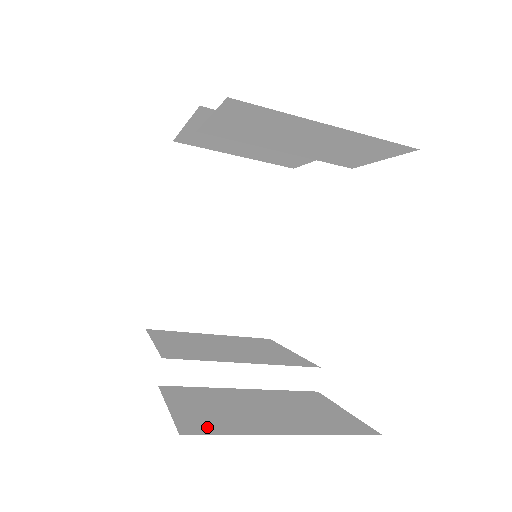
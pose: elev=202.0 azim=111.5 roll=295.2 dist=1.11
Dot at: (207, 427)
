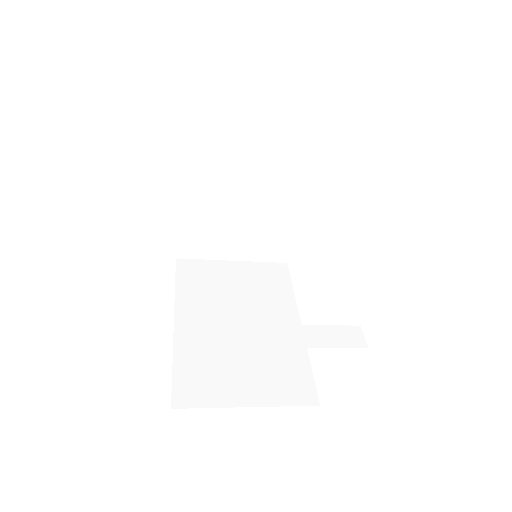
Dot at: occluded
